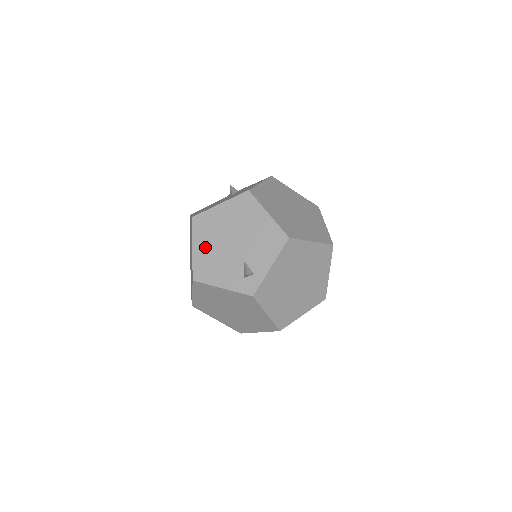
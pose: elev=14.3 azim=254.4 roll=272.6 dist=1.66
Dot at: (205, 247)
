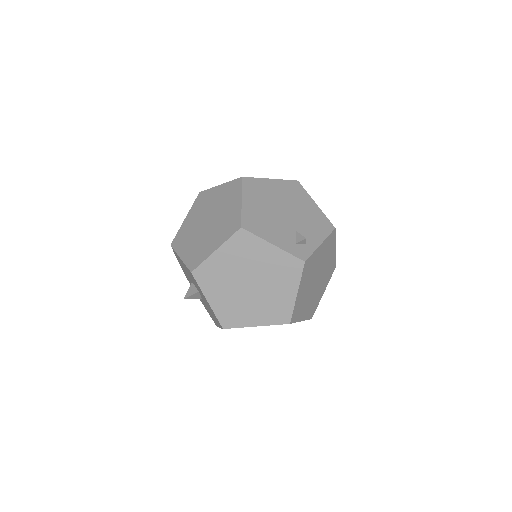
Dot at: (256, 205)
